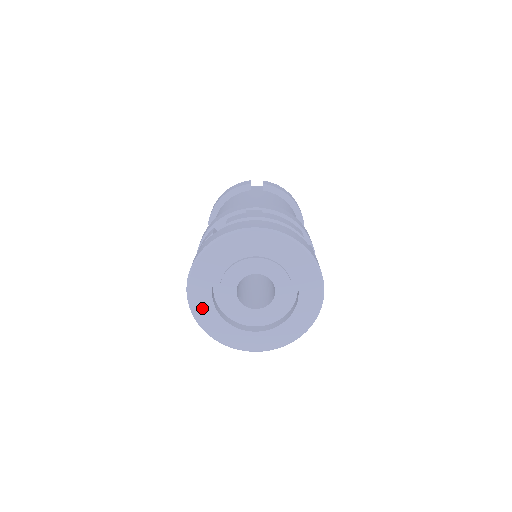
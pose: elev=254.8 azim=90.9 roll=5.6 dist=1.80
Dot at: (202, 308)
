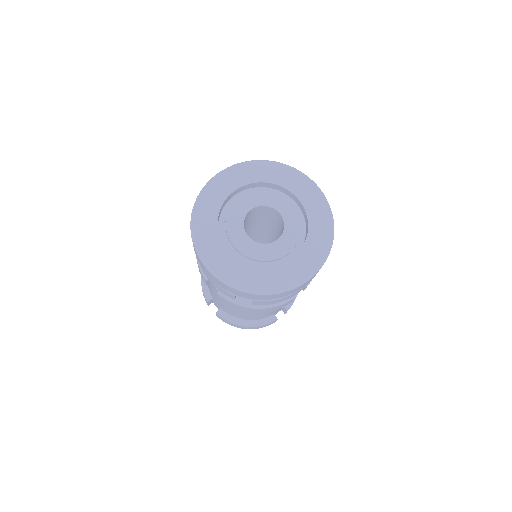
Dot at: (214, 193)
